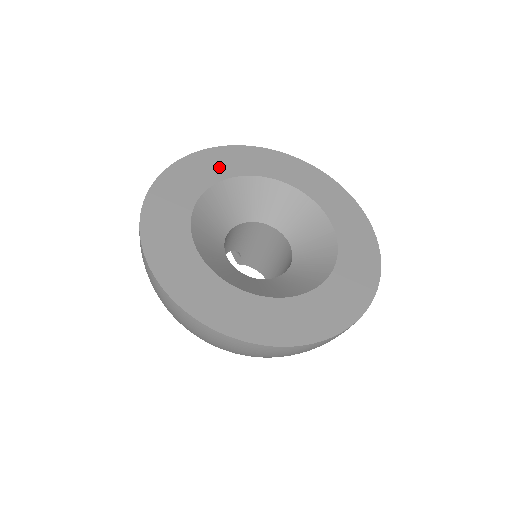
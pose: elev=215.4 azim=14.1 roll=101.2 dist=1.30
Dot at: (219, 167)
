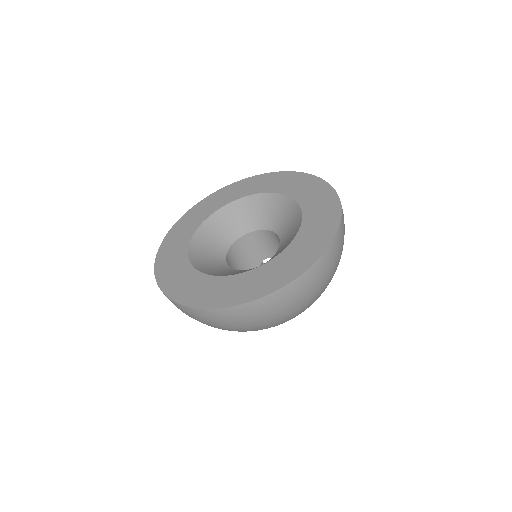
Dot at: (257, 186)
